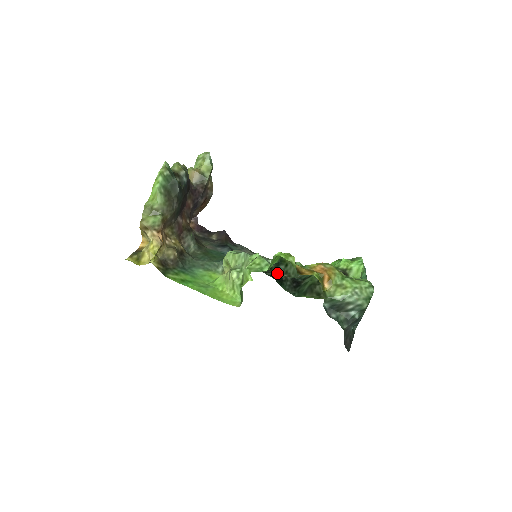
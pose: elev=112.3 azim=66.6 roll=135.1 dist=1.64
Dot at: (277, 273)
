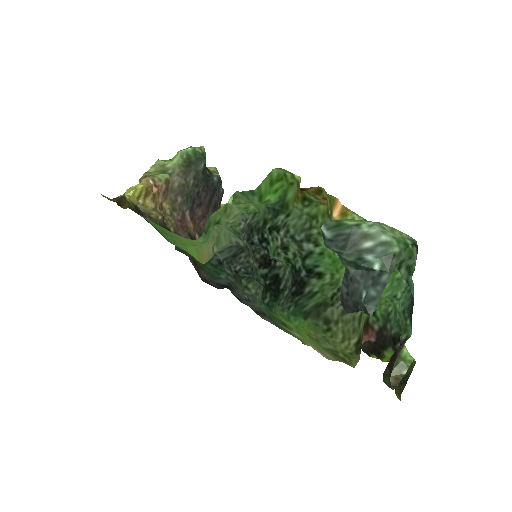
Dot at: (272, 233)
